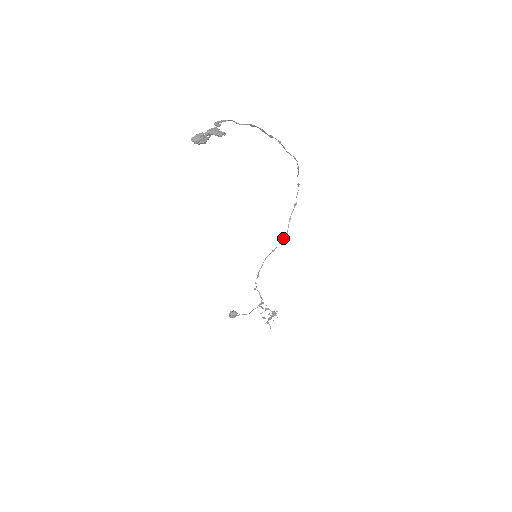
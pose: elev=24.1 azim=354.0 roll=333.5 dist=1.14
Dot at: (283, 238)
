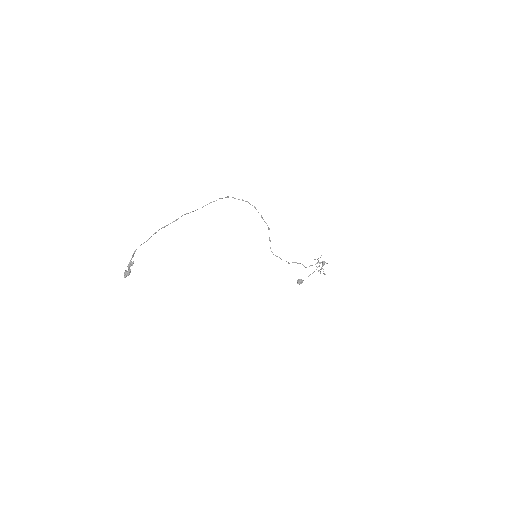
Dot at: occluded
